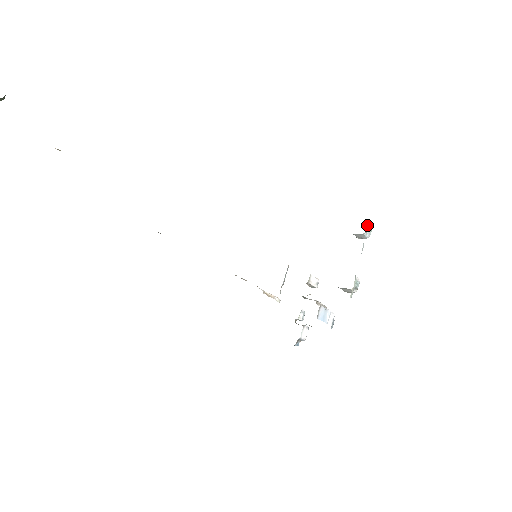
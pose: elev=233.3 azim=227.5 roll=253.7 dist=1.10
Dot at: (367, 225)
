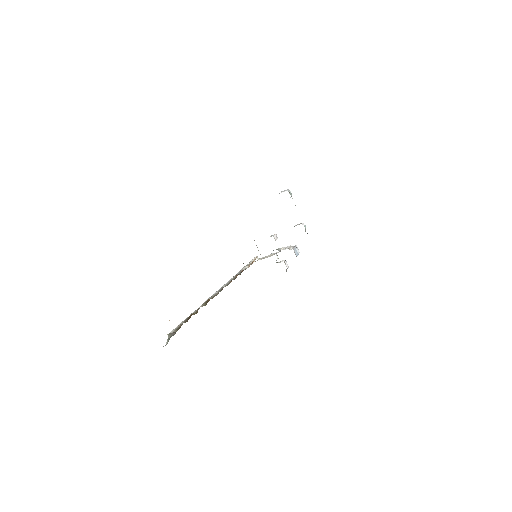
Dot at: (289, 193)
